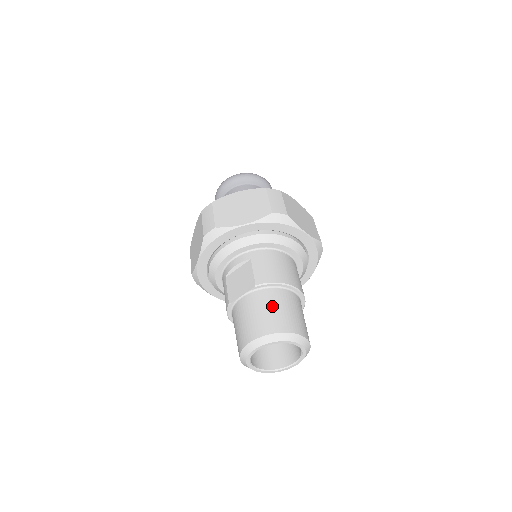
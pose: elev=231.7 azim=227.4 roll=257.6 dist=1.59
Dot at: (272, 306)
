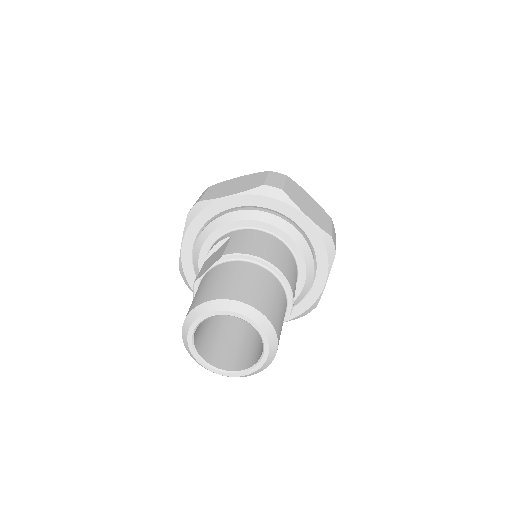
Dot at: (233, 275)
